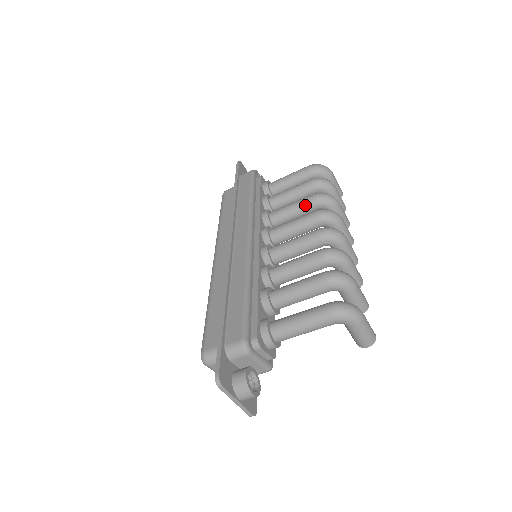
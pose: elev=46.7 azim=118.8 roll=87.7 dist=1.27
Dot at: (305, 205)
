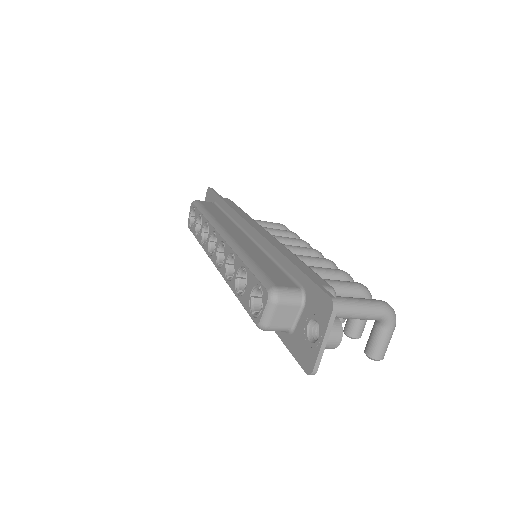
Dot at: (295, 243)
